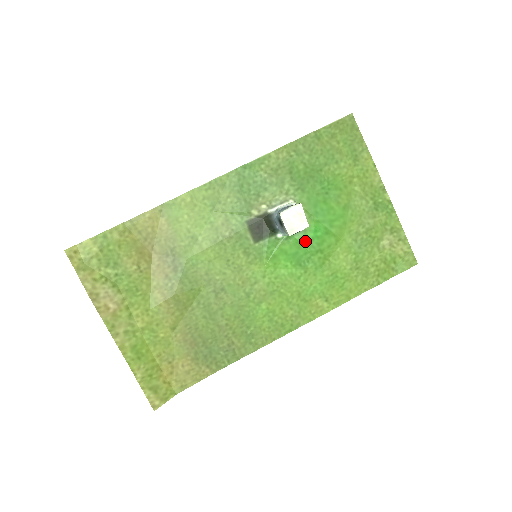
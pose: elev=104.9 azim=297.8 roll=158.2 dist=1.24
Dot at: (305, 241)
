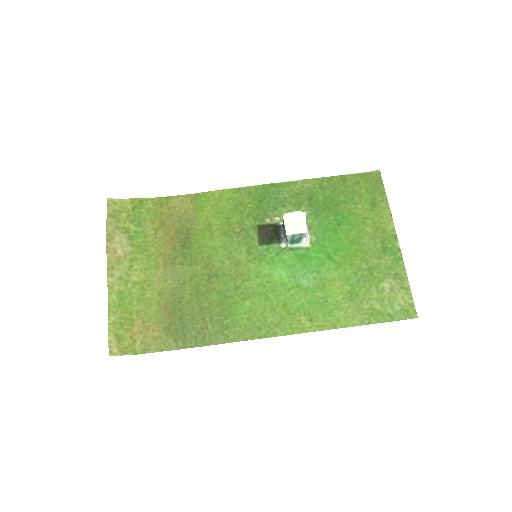
Dot at: (305, 258)
